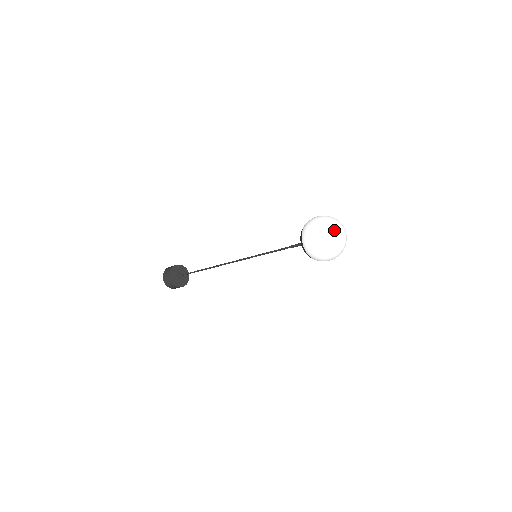
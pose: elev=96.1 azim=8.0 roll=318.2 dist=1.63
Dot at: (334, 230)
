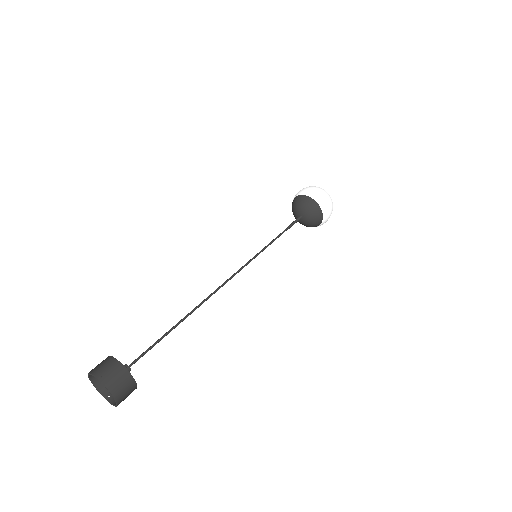
Dot at: occluded
